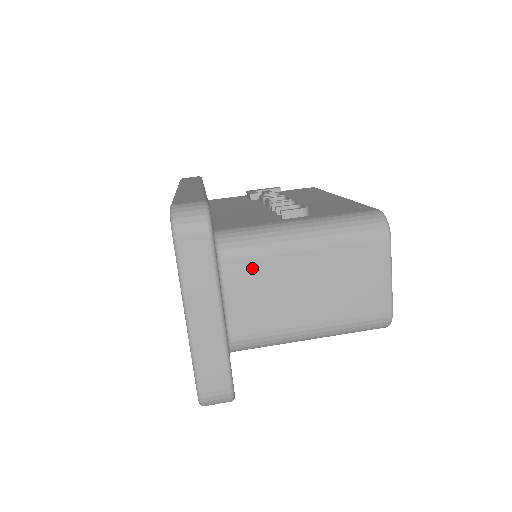
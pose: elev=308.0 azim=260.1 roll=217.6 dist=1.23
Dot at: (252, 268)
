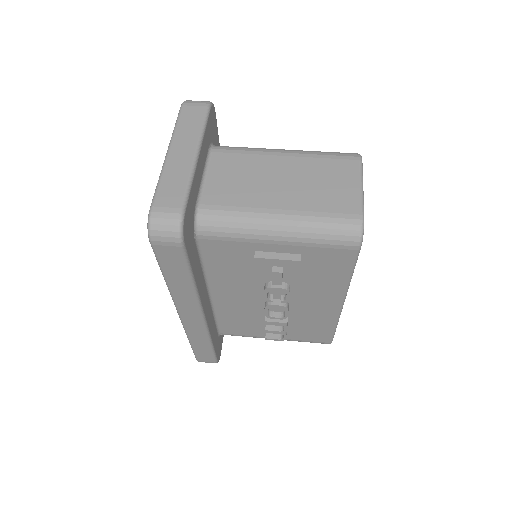
Dot at: (236, 160)
